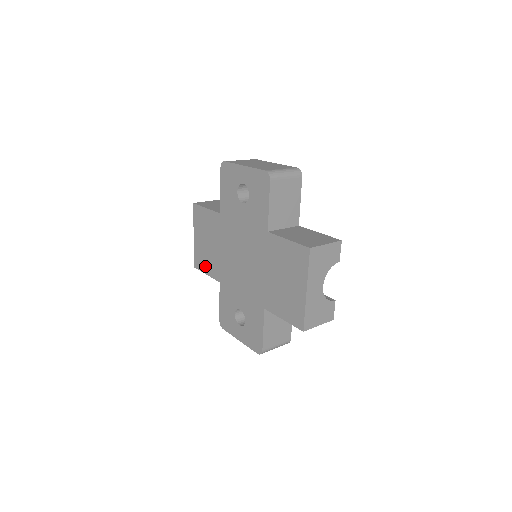
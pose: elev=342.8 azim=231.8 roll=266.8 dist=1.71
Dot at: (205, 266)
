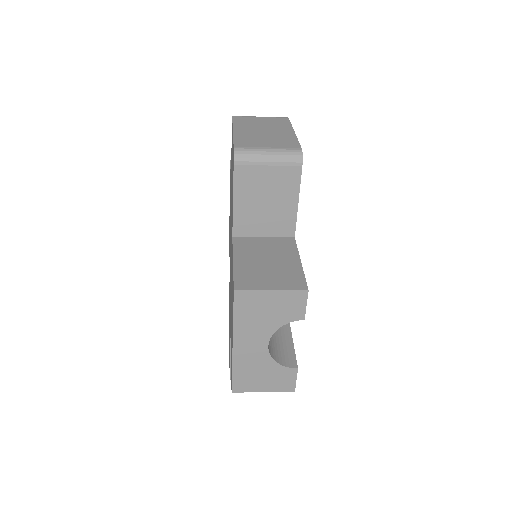
Dot at: (229, 242)
